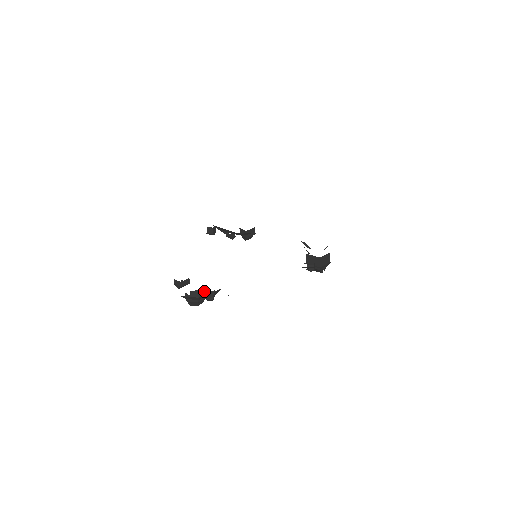
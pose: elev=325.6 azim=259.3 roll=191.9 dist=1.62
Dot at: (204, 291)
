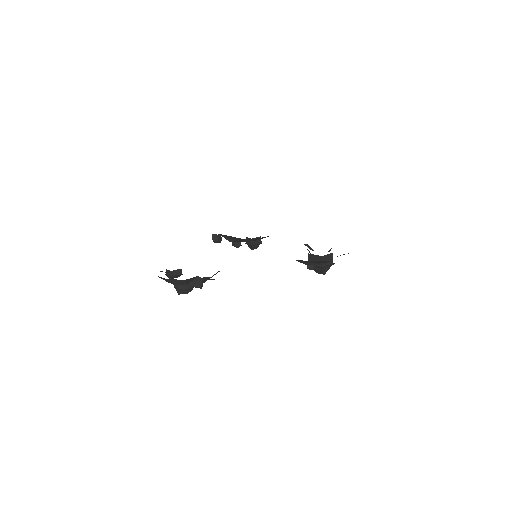
Dot at: occluded
